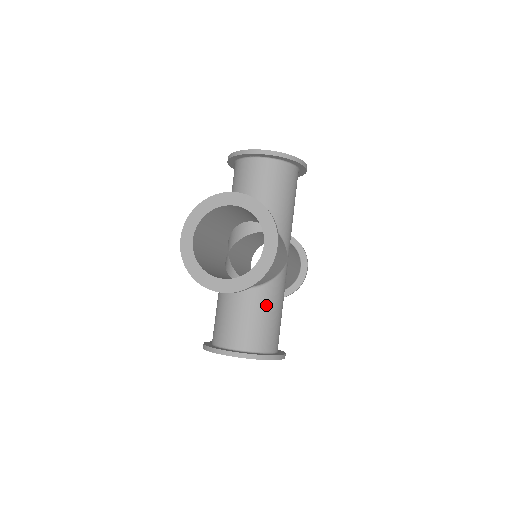
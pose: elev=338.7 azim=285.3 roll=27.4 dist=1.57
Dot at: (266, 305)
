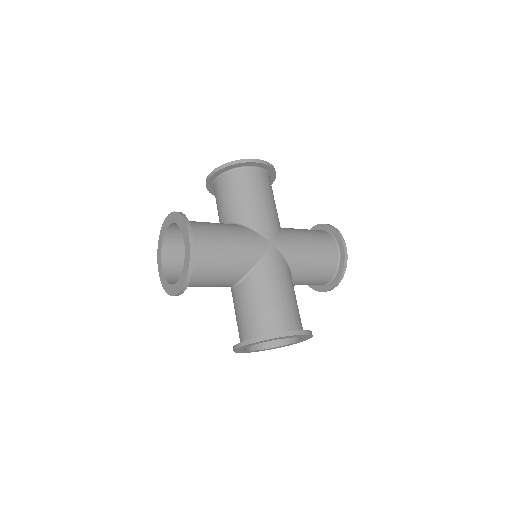
Dot at: (255, 292)
